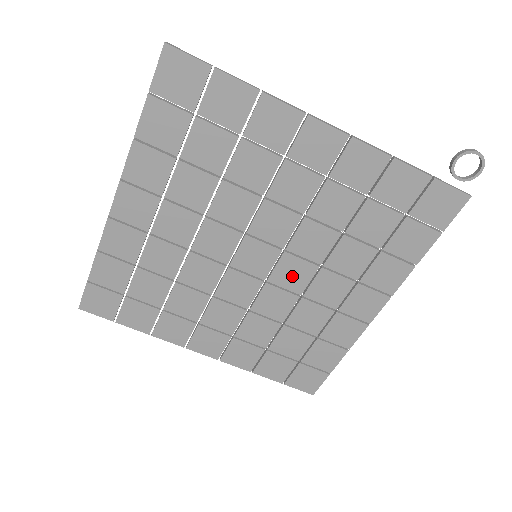
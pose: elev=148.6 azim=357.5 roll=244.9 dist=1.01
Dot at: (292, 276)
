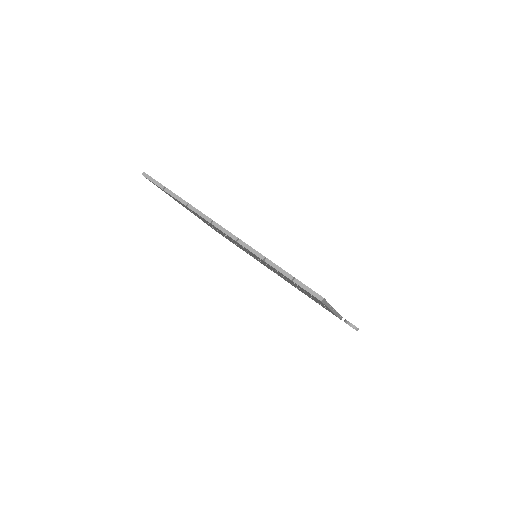
Dot at: occluded
